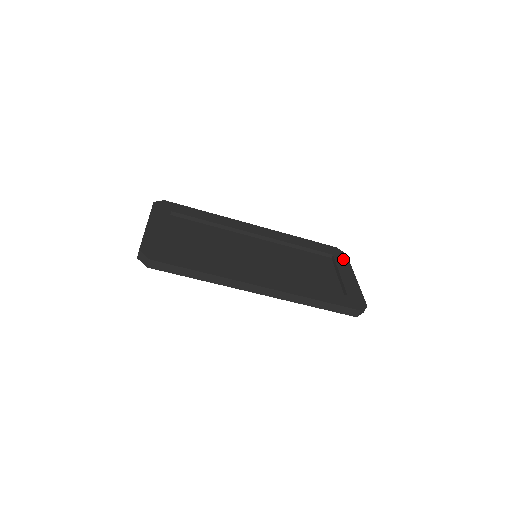
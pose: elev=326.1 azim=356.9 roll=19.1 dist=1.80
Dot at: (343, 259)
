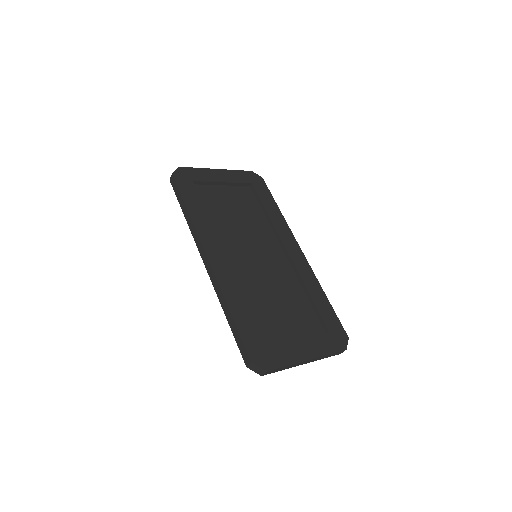
Dot at: (332, 344)
